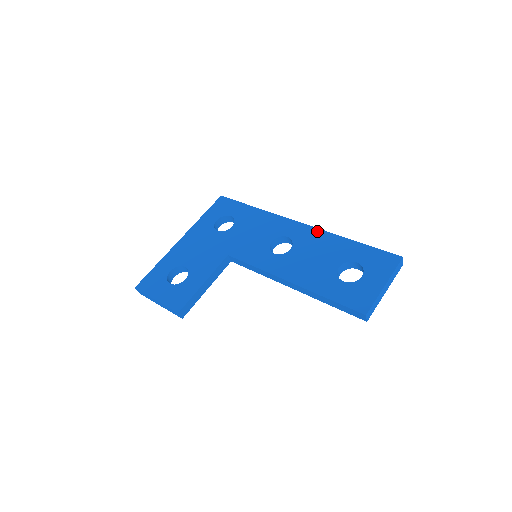
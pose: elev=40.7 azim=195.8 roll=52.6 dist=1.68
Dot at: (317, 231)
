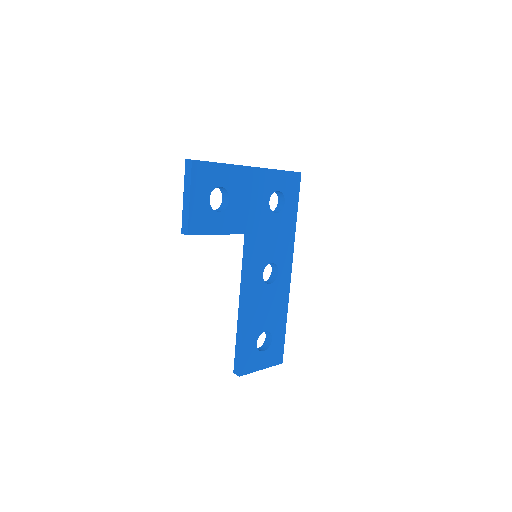
Dot at: (288, 292)
